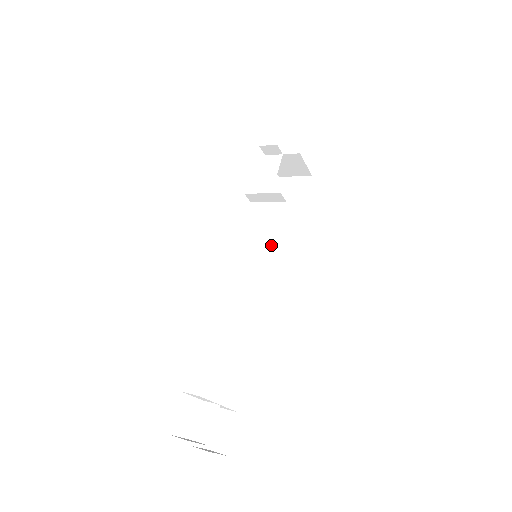
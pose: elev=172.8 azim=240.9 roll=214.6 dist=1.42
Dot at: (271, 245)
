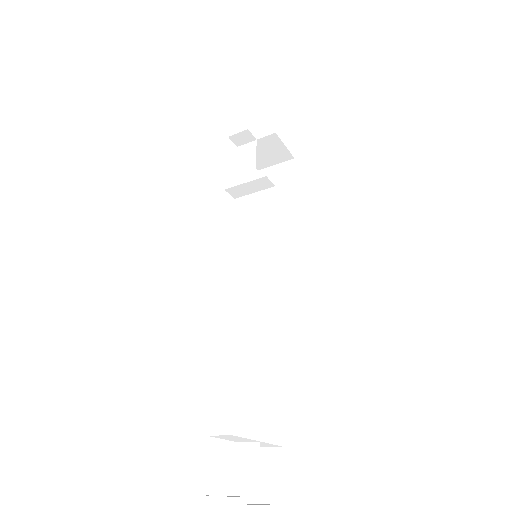
Dot at: (270, 240)
